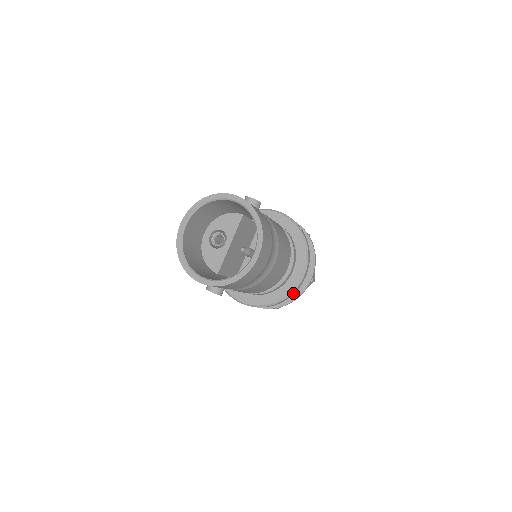
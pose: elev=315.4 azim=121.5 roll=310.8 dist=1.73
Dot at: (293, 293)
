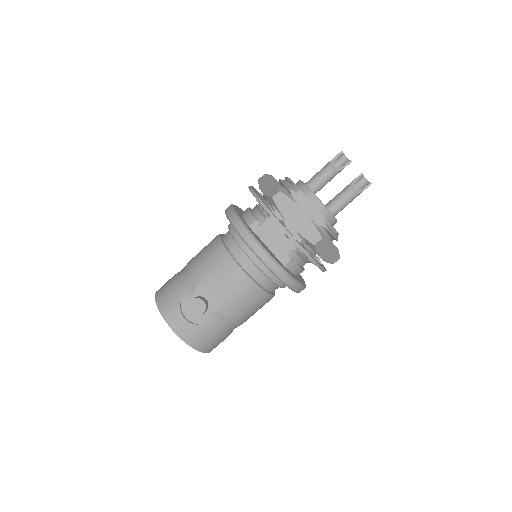
Dot at: occluded
